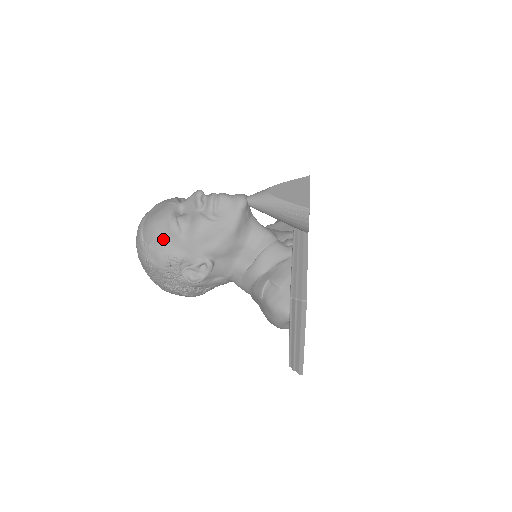
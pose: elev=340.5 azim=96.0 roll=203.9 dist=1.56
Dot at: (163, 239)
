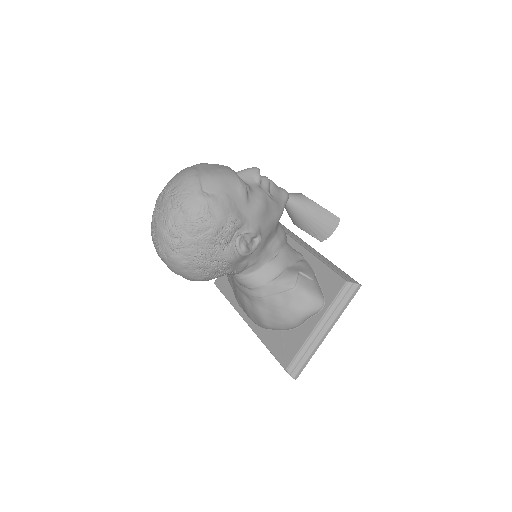
Dot at: (231, 196)
